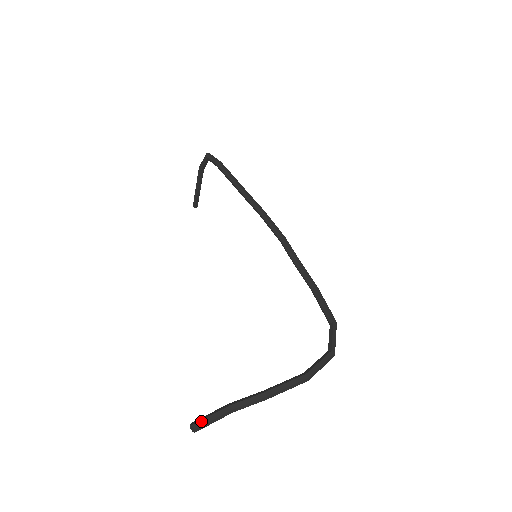
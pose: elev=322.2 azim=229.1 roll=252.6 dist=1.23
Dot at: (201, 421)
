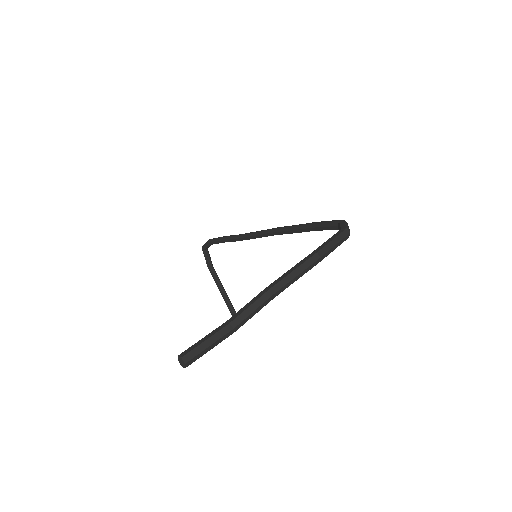
Dot at: (189, 348)
